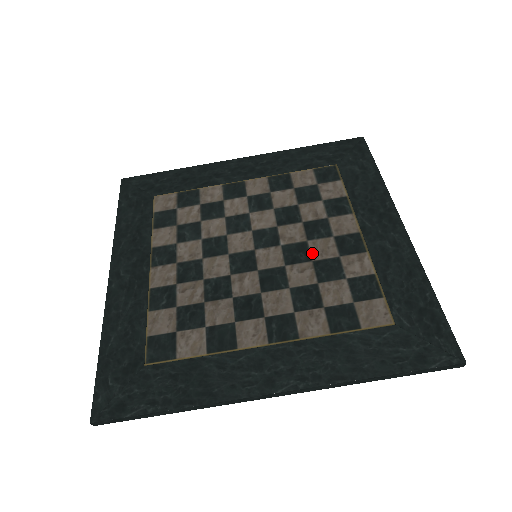
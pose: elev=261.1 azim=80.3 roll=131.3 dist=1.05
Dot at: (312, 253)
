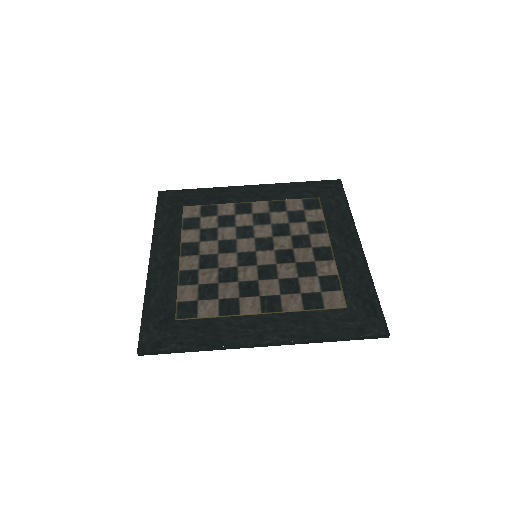
Dot at: (296, 257)
